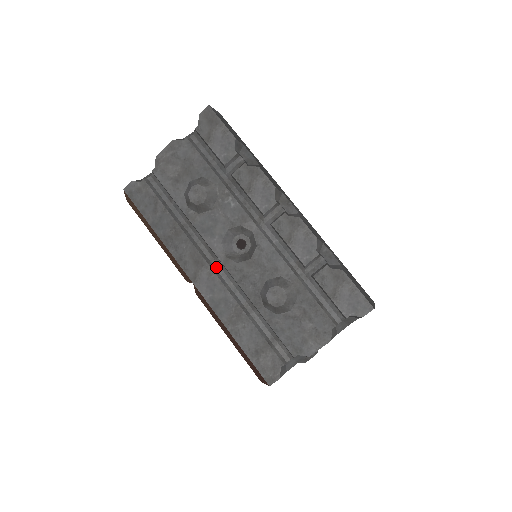
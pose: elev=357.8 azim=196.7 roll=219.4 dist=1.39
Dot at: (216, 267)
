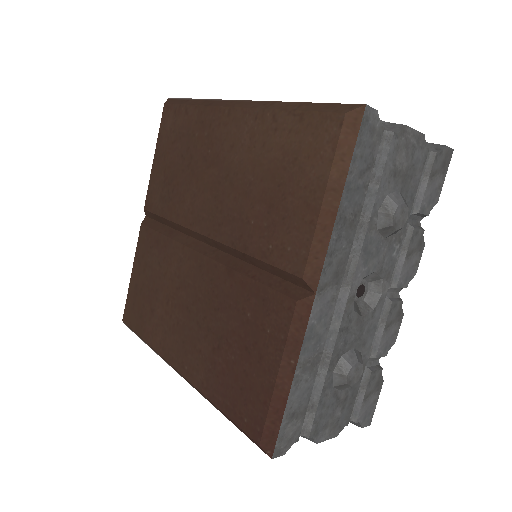
Dot at: (336, 294)
